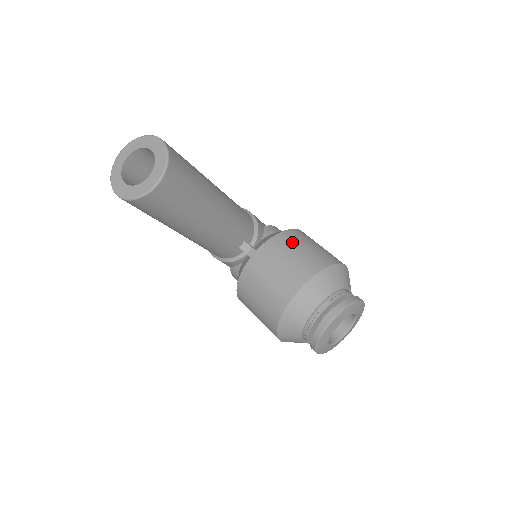
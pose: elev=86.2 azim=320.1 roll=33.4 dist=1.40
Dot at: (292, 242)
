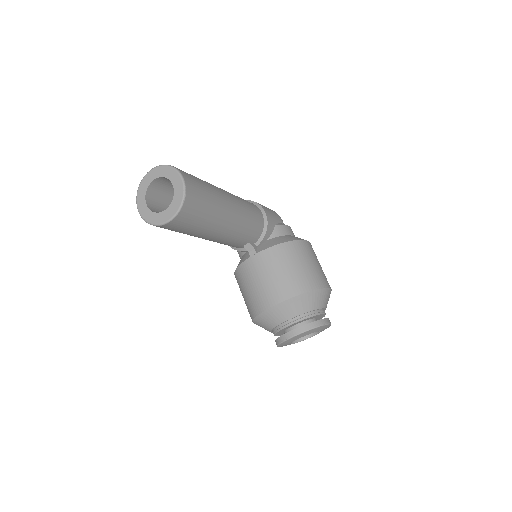
Dot at: (289, 257)
